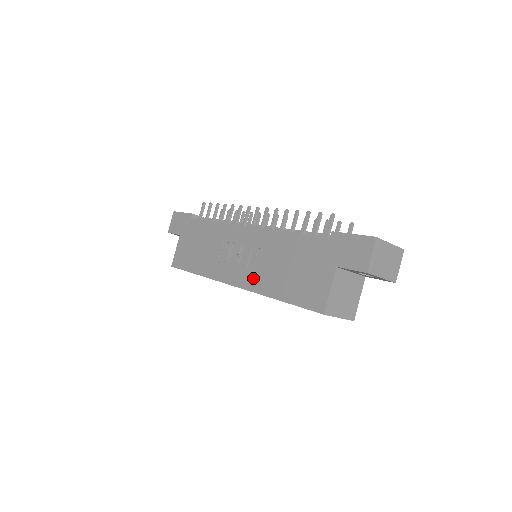
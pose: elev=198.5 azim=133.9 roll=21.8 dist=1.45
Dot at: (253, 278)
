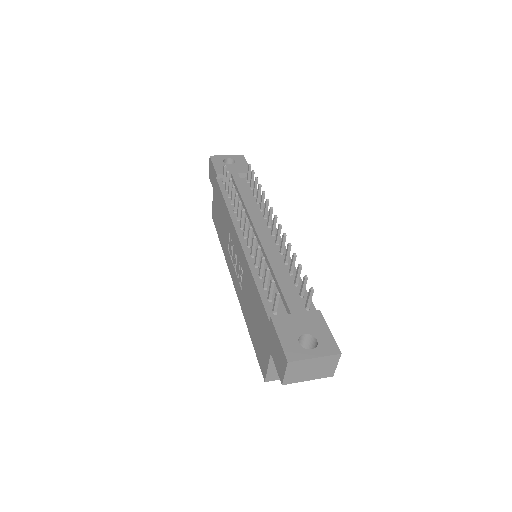
Dot at: (240, 294)
